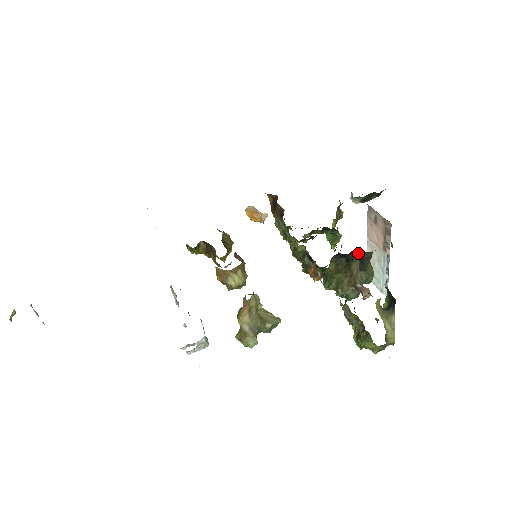
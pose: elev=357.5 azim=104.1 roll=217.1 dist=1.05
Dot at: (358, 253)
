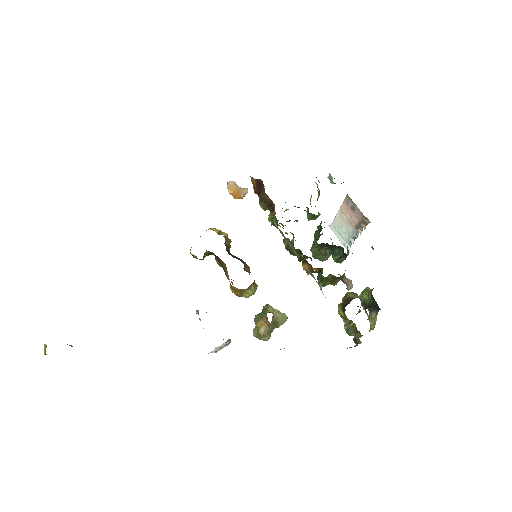
Dot at: occluded
